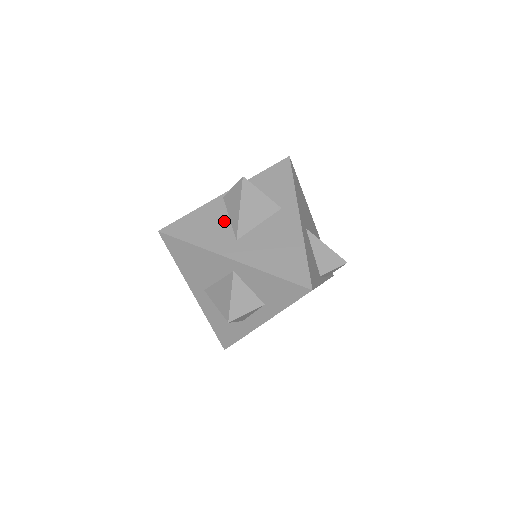
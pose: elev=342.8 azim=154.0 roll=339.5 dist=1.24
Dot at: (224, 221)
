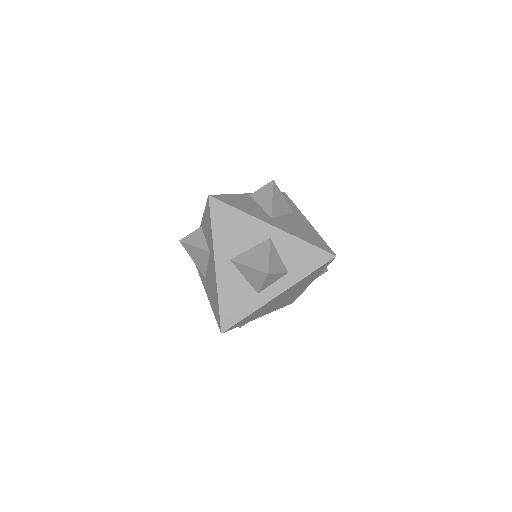
Dot at: (257, 206)
